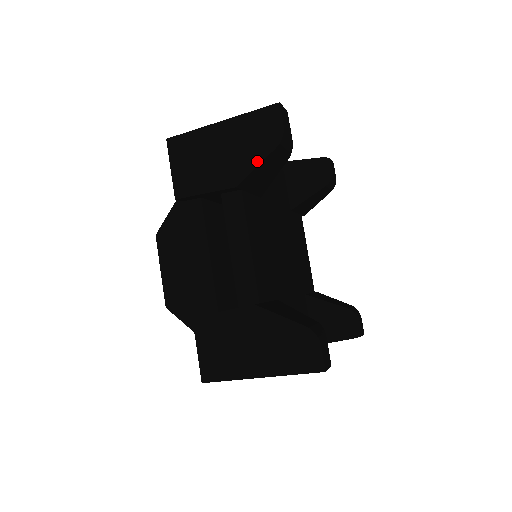
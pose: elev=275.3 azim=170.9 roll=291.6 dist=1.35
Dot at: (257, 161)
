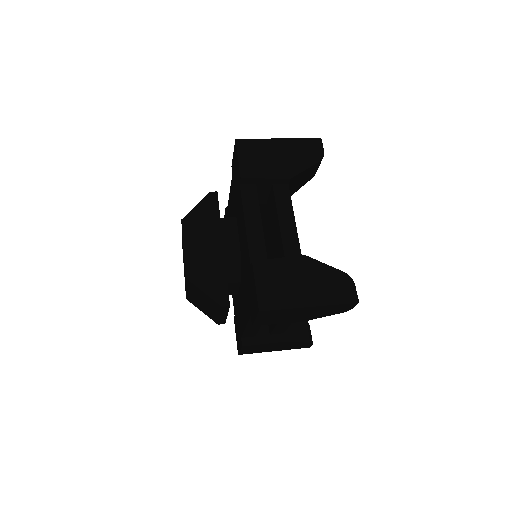
Dot at: (306, 166)
